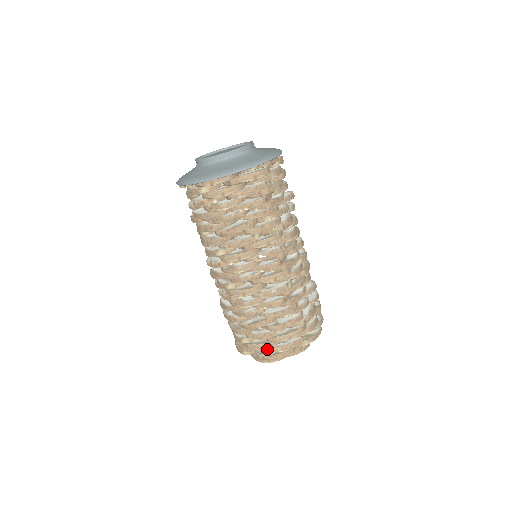
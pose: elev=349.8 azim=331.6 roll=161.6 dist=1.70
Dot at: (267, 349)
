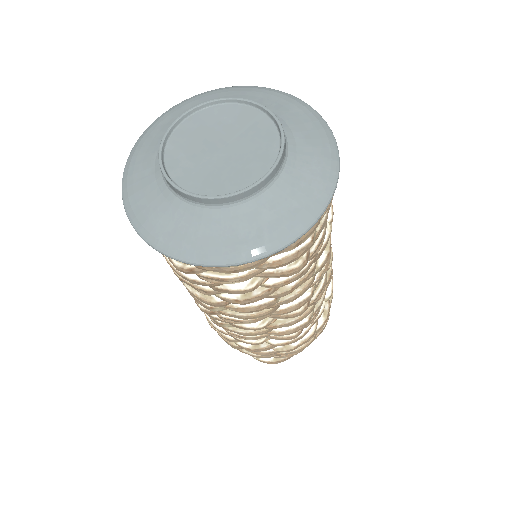
Dot at: occluded
